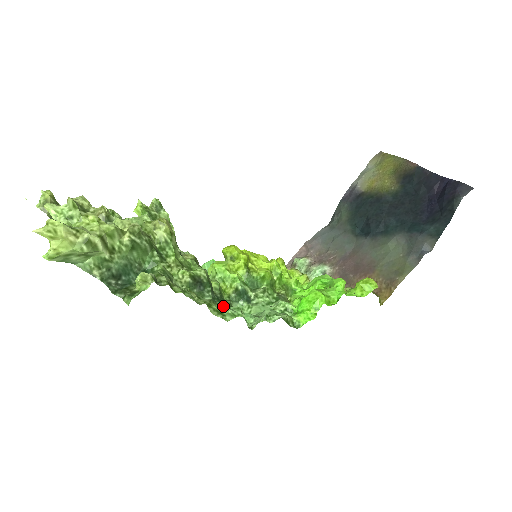
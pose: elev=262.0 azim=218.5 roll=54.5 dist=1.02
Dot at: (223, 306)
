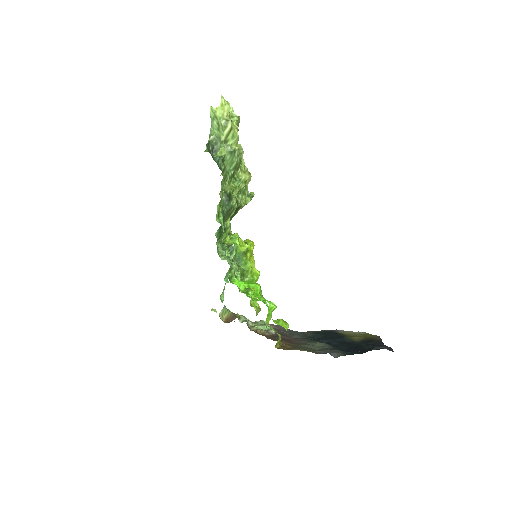
Dot at: occluded
